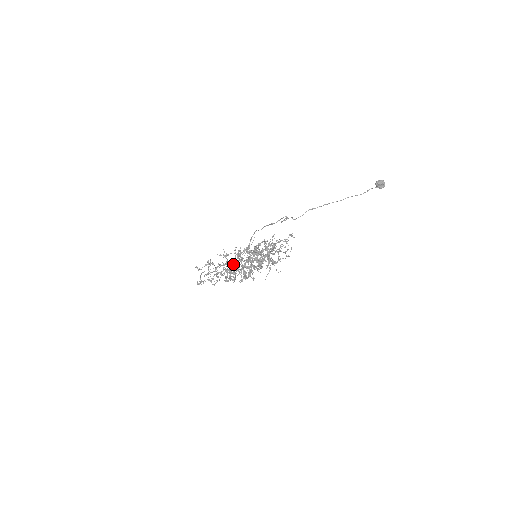
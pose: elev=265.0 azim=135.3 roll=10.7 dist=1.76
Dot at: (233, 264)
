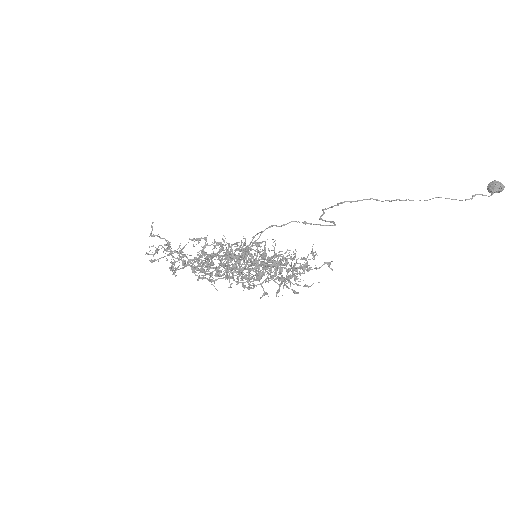
Dot at: (214, 256)
